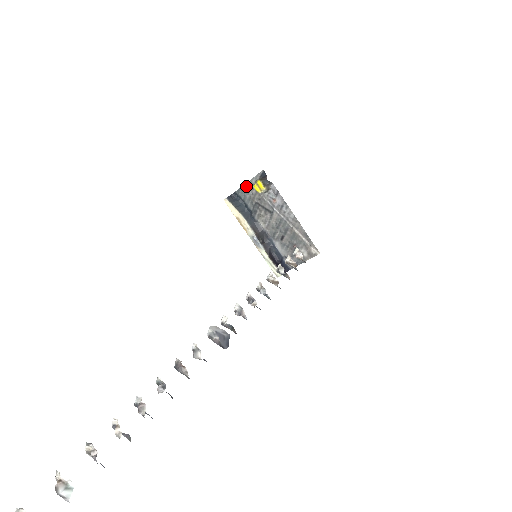
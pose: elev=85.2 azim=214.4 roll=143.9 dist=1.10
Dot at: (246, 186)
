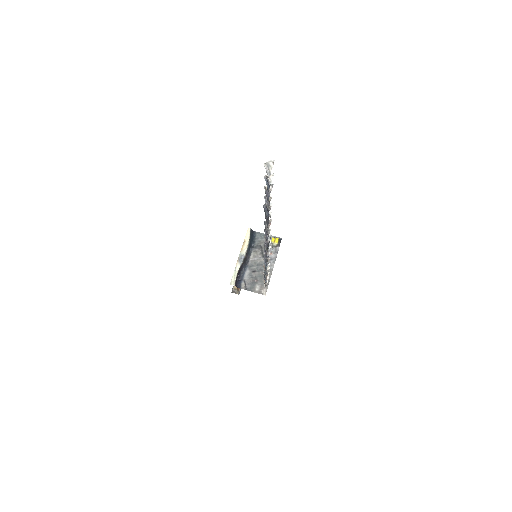
Dot at: occluded
